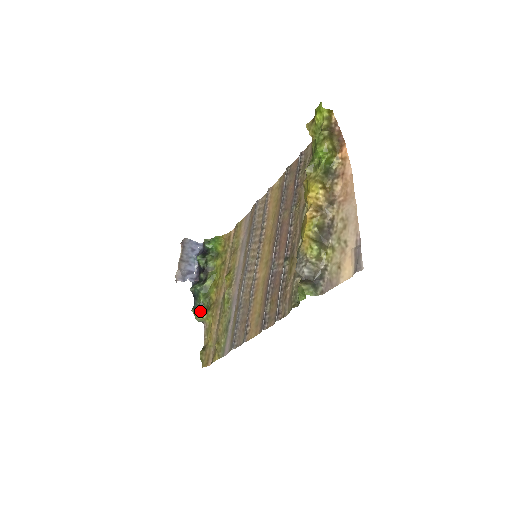
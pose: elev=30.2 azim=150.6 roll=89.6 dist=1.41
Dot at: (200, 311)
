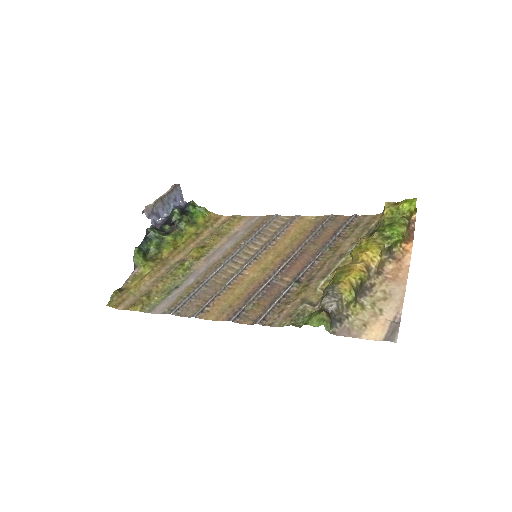
Dot at: (143, 255)
